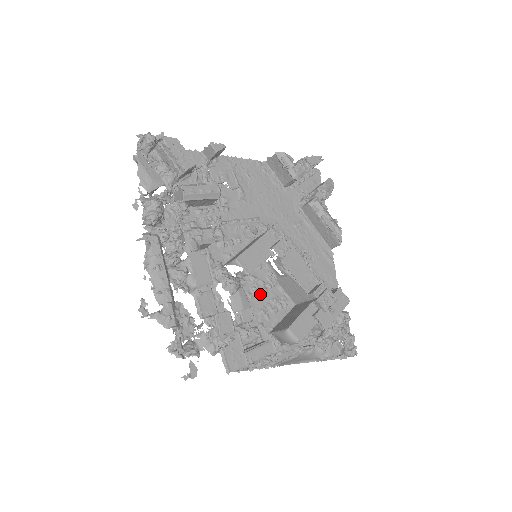
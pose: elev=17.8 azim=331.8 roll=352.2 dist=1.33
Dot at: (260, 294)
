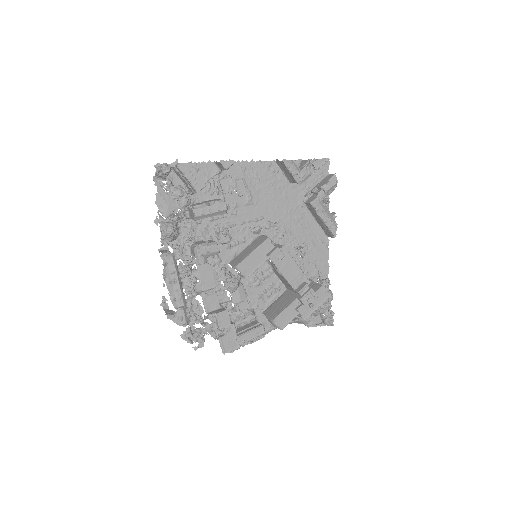
Dot at: (258, 283)
